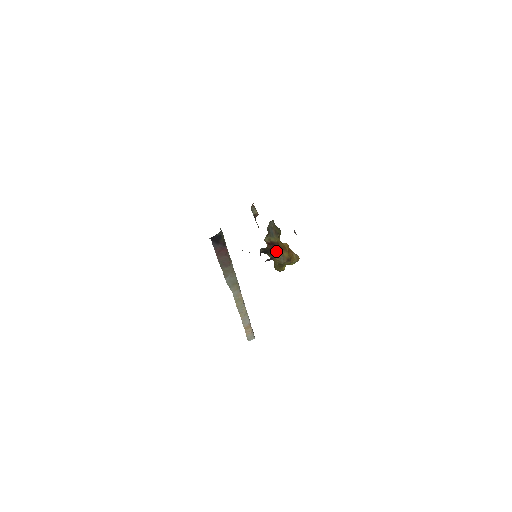
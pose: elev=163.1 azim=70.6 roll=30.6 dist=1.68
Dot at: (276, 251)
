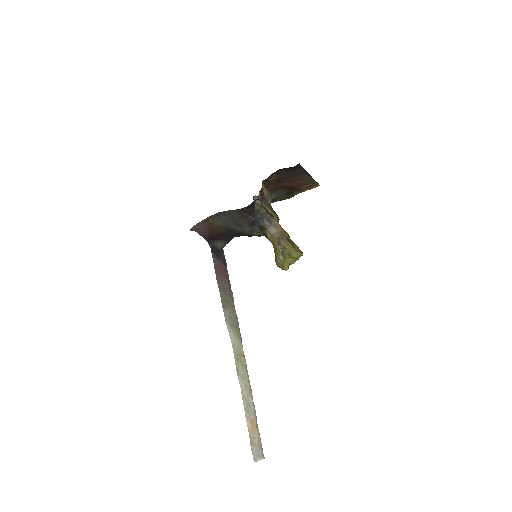
Dot at: (273, 222)
